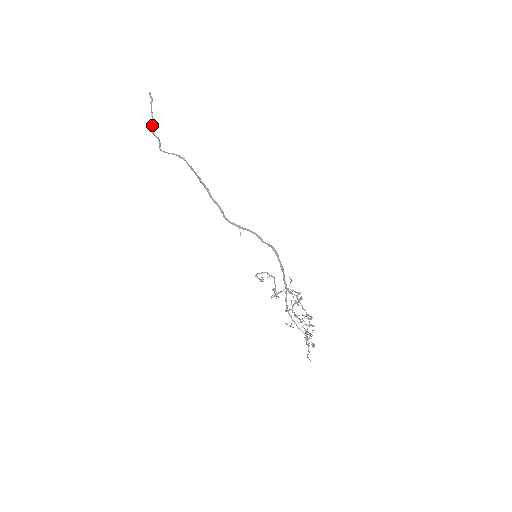
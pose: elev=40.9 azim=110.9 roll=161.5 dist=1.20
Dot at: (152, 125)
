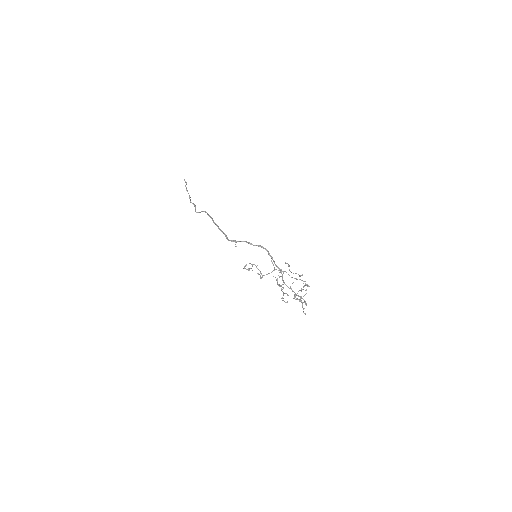
Dot at: (190, 199)
